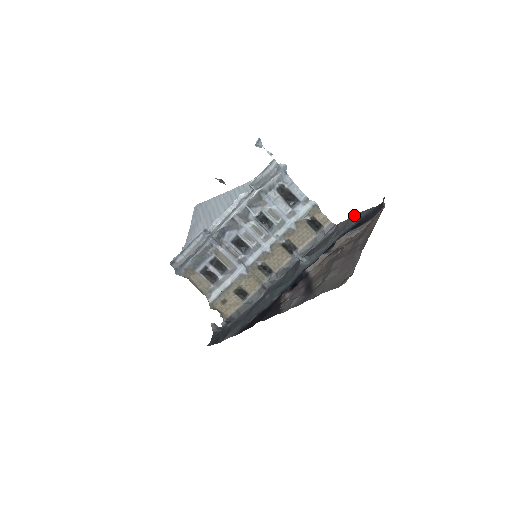
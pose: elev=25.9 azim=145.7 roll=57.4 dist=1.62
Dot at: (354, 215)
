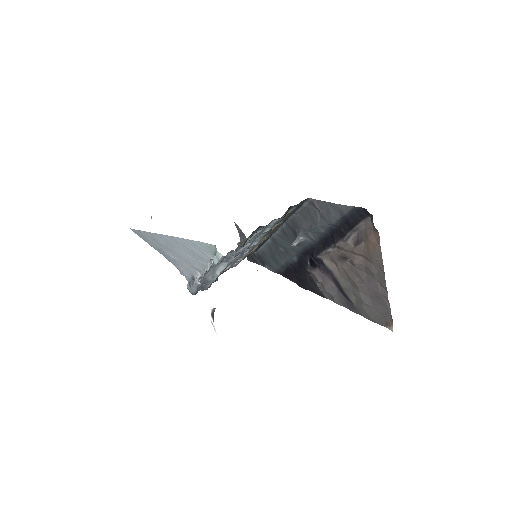
Dot at: (331, 203)
